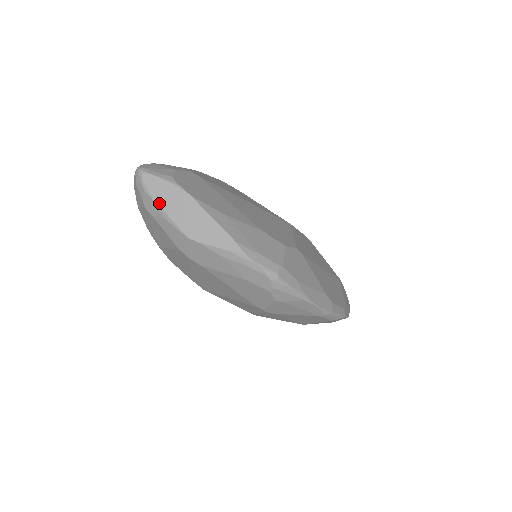
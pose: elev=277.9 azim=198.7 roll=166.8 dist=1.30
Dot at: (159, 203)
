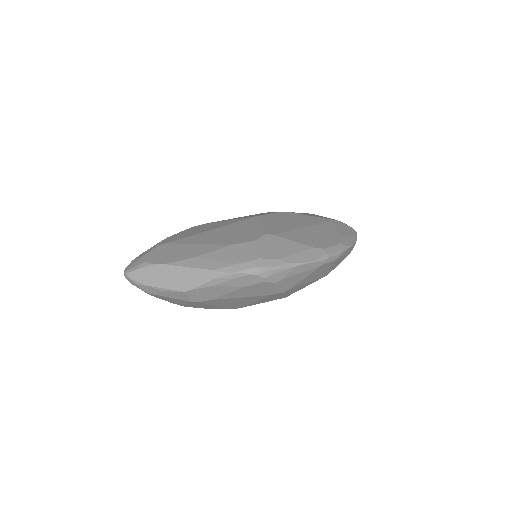
Dot at: (151, 285)
